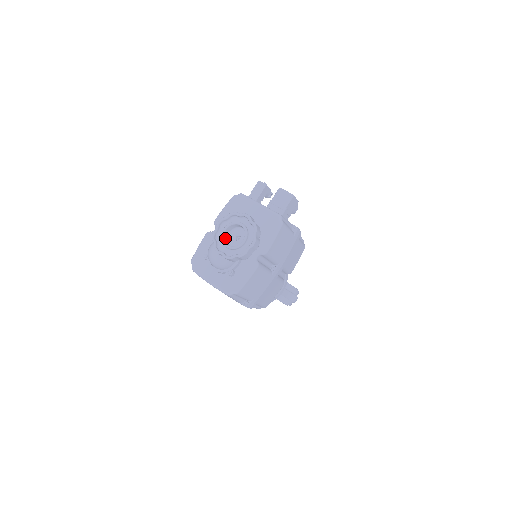
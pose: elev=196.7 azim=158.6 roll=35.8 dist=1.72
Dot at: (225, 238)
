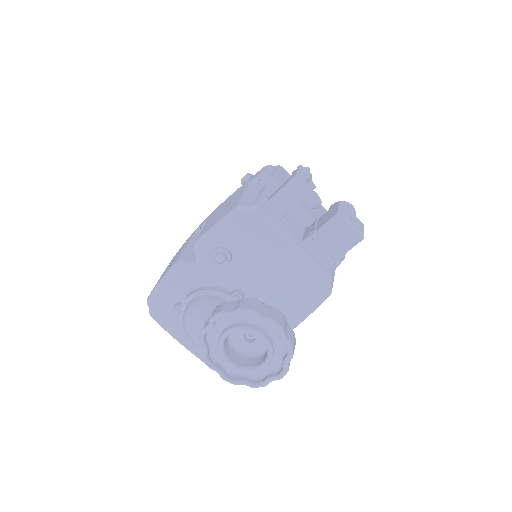
Dot at: (225, 341)
